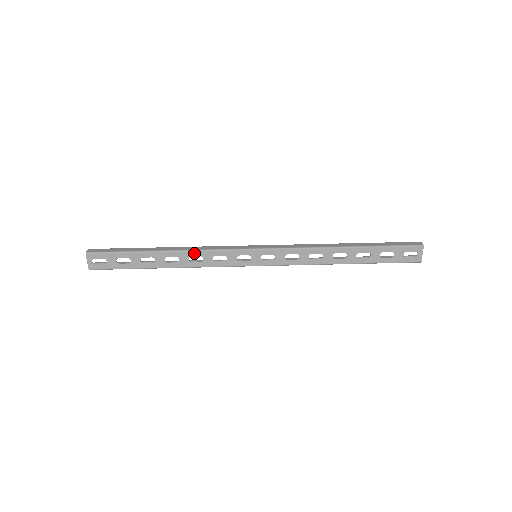
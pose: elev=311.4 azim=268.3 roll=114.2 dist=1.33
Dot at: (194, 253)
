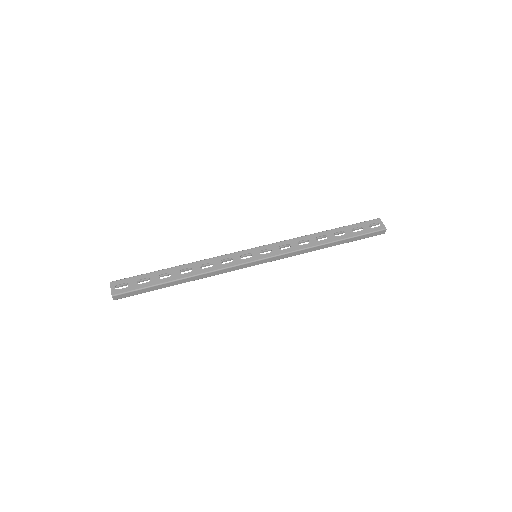
Dot at: (204, 262)
